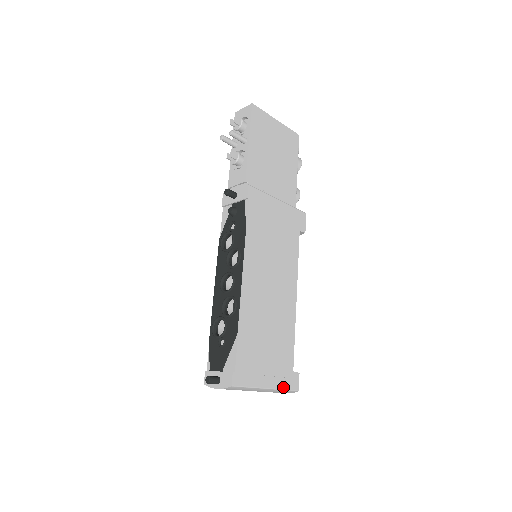
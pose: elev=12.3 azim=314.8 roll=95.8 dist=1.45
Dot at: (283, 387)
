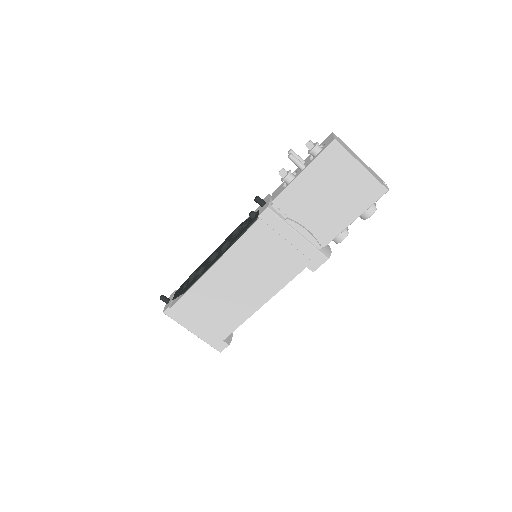
Dot at: (207, 341)
